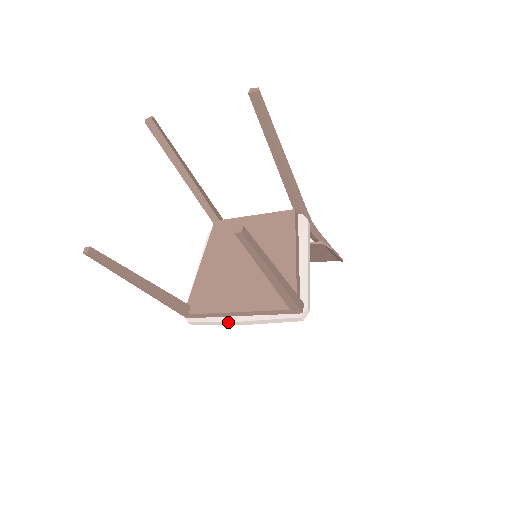
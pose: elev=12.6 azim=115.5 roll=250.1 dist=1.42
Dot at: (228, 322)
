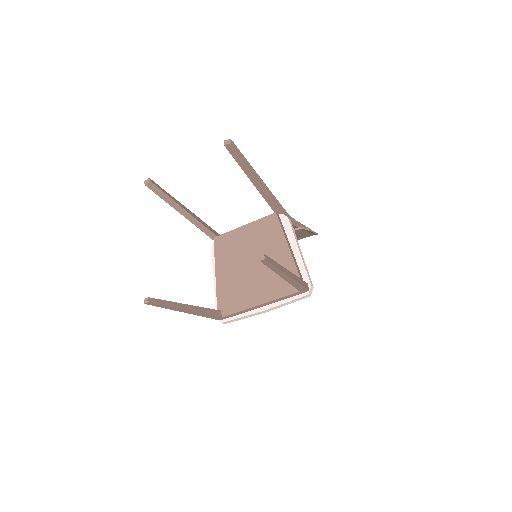
Dot at: (254, 314)
